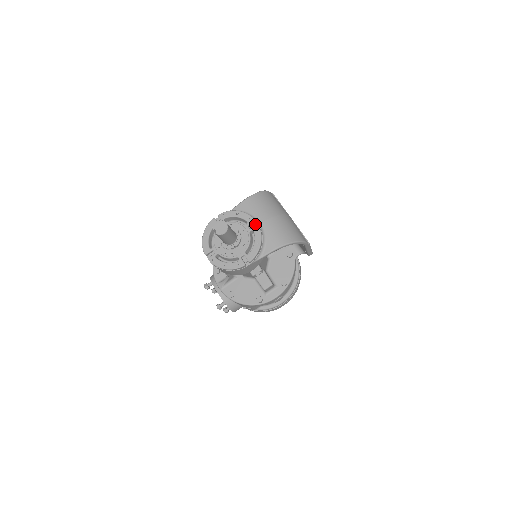
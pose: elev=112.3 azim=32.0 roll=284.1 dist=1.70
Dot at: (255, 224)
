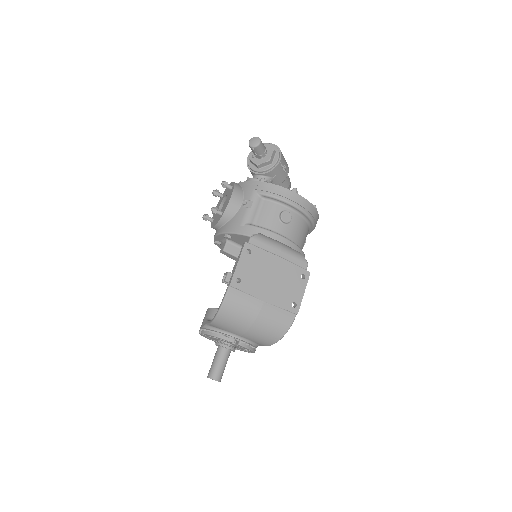
Dot at: (236, 339)
